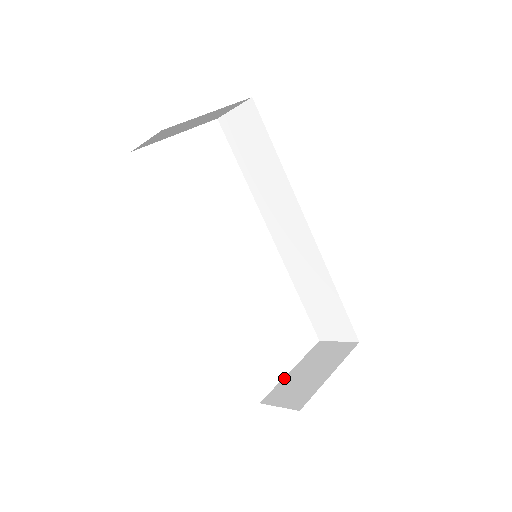
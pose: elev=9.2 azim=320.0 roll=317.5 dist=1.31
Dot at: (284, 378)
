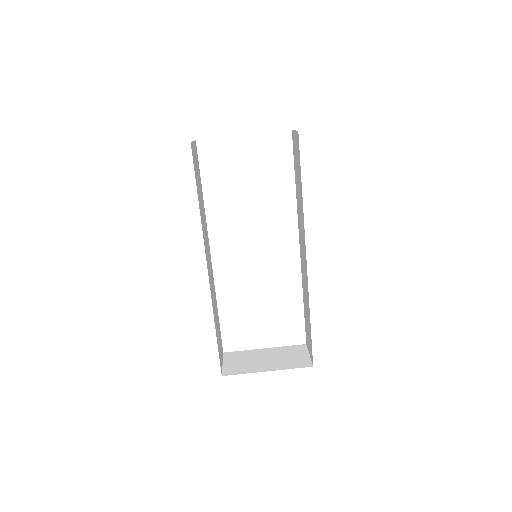
Dot at: (254, 350)
